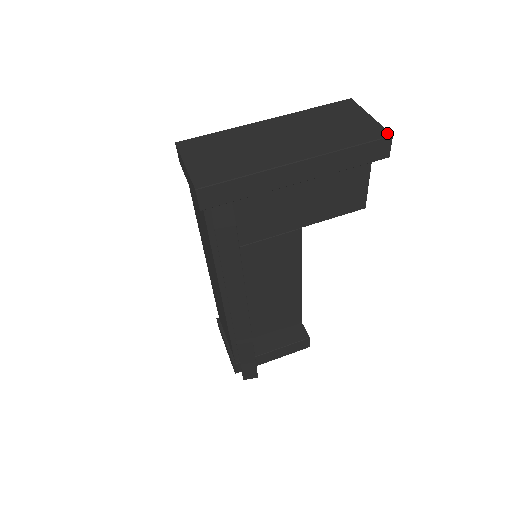
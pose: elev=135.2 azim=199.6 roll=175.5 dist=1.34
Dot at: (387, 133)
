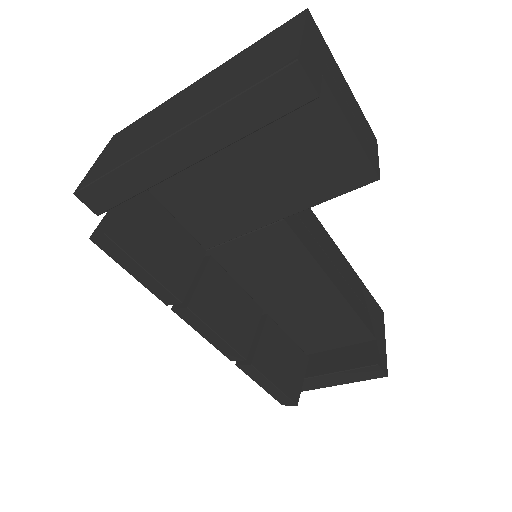
Dot at: (293, 57)
